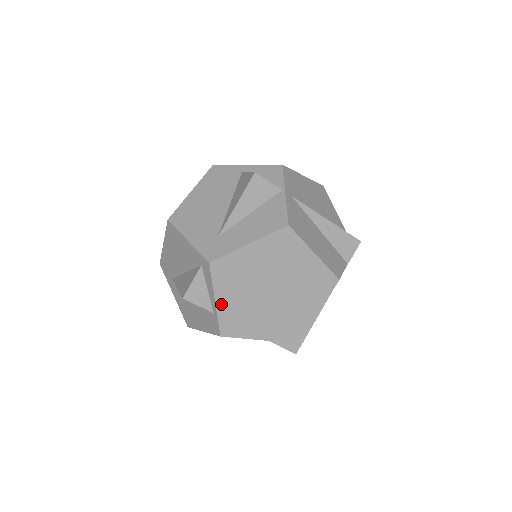
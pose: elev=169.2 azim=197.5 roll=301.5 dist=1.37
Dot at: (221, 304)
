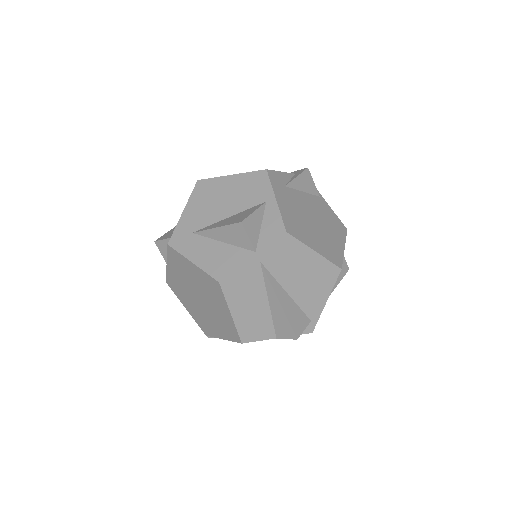
Dot at: (170, 269)
